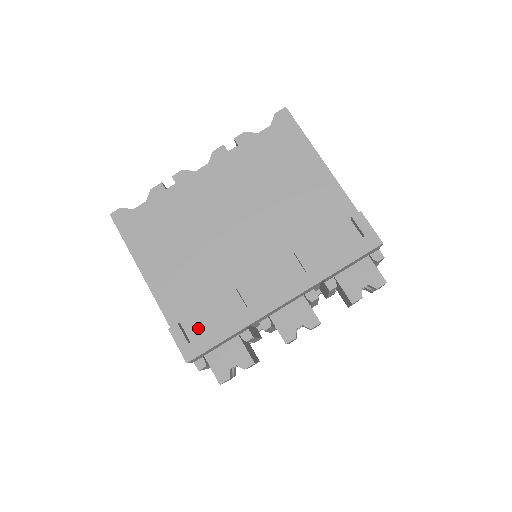
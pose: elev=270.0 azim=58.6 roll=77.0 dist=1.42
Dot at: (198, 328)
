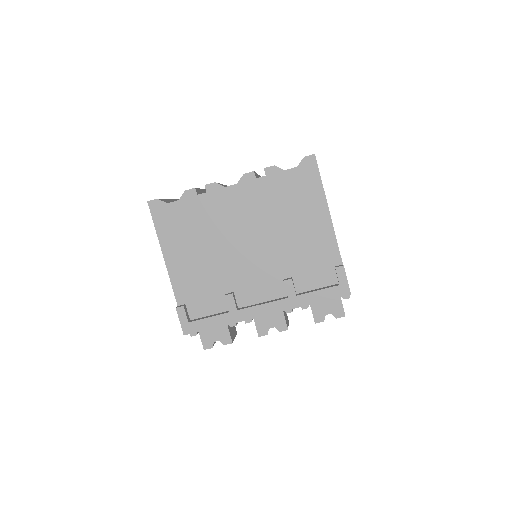
Dot at: (198, 311)
